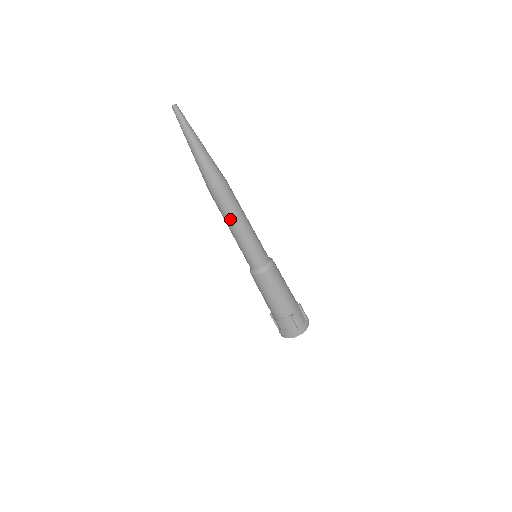
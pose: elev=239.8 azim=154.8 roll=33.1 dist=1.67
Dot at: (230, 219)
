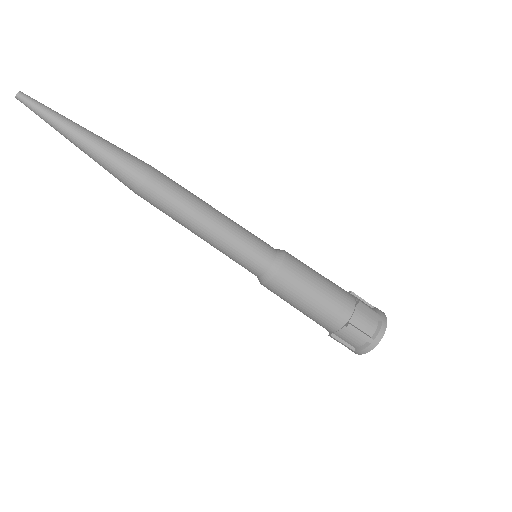
Dot at: (191, 210)
